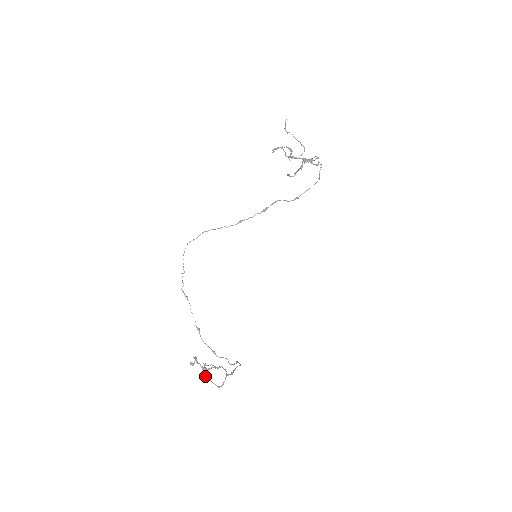
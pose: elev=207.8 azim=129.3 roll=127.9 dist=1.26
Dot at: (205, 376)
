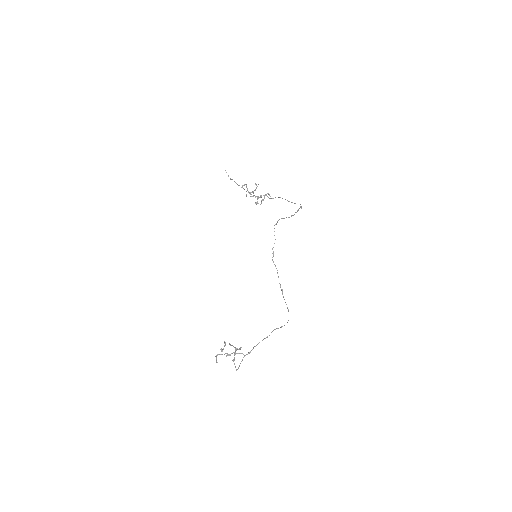
Dot at: (234, 358)
